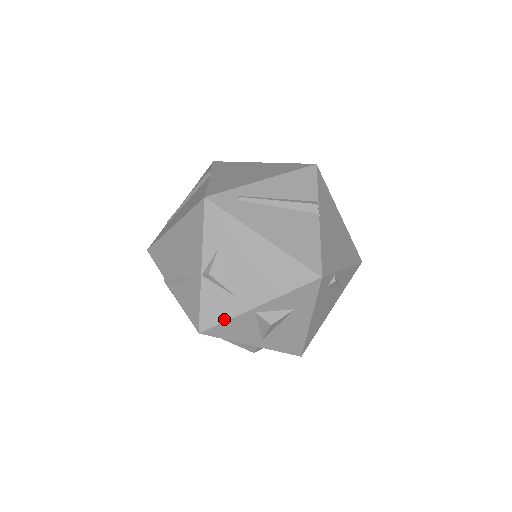
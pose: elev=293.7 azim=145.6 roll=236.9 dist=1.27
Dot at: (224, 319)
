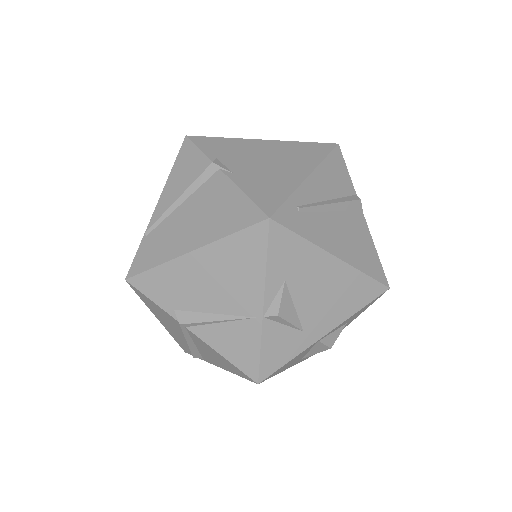
Dot at: (288, 359)
